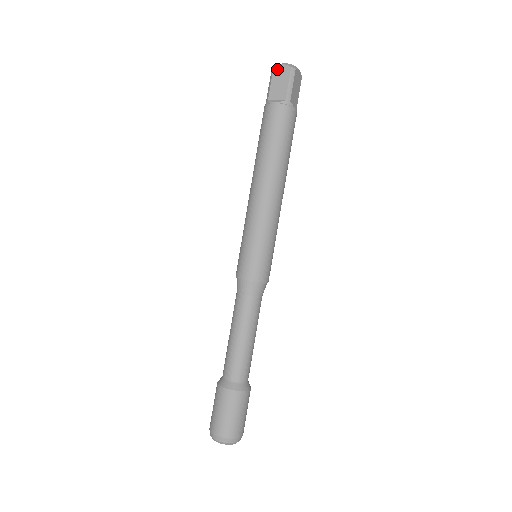
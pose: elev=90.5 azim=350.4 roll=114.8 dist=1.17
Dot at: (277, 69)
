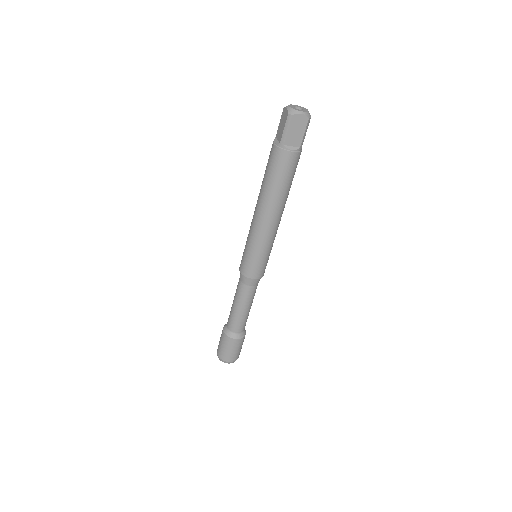
Dot at: (284, 110)
